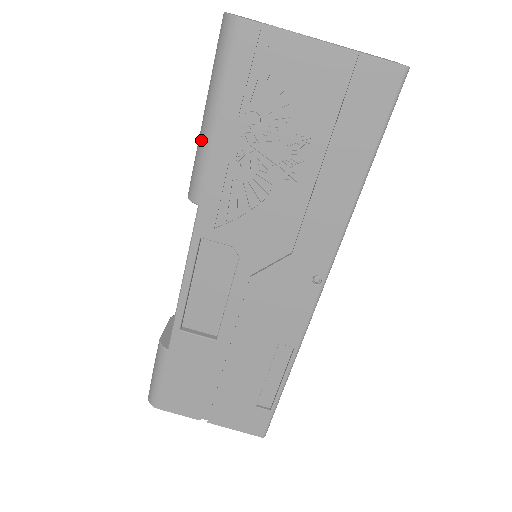
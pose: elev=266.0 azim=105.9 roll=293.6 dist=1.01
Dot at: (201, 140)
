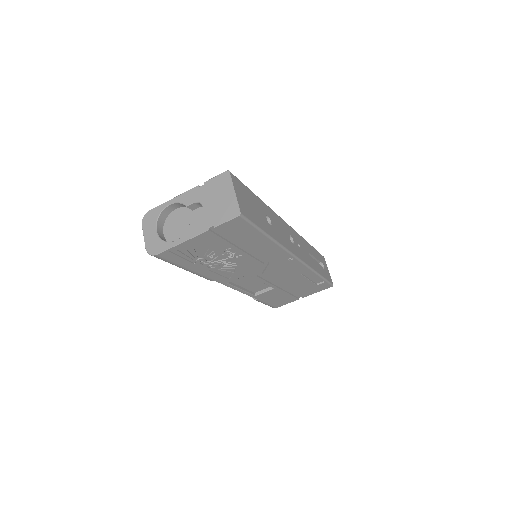
Dot at: occluded
